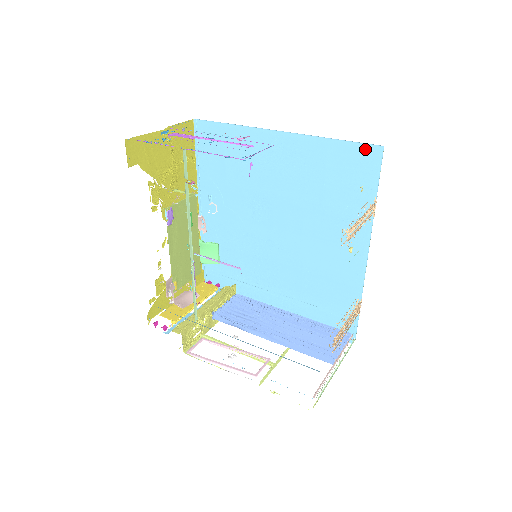
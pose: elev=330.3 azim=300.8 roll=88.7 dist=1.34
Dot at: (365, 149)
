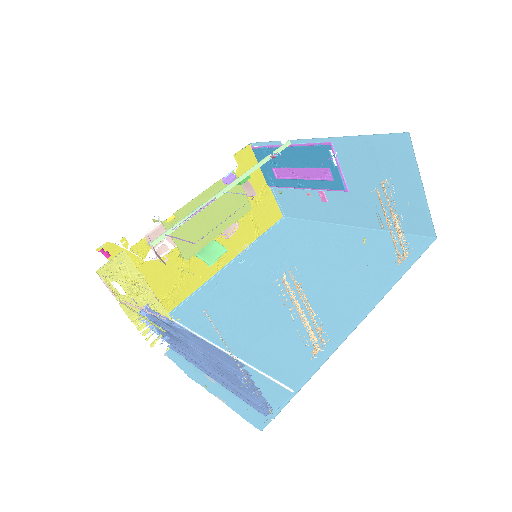
Dot at: (417, 239)
